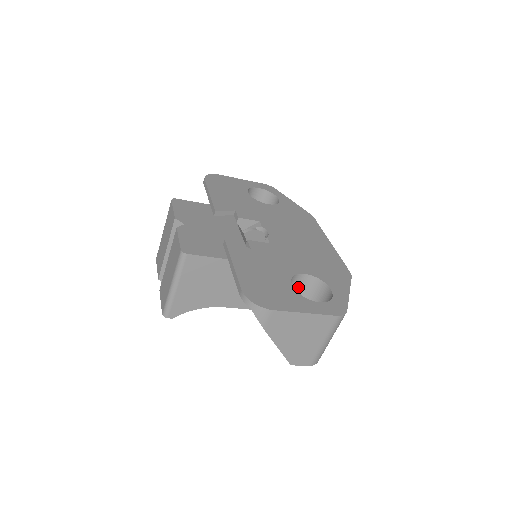
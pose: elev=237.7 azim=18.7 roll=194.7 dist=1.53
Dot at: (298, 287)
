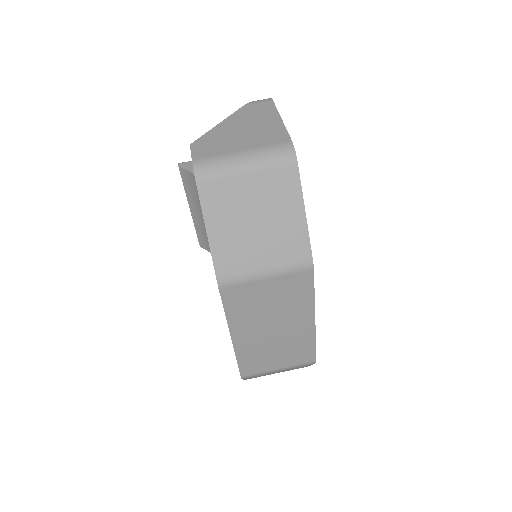
Dot at: occluded
